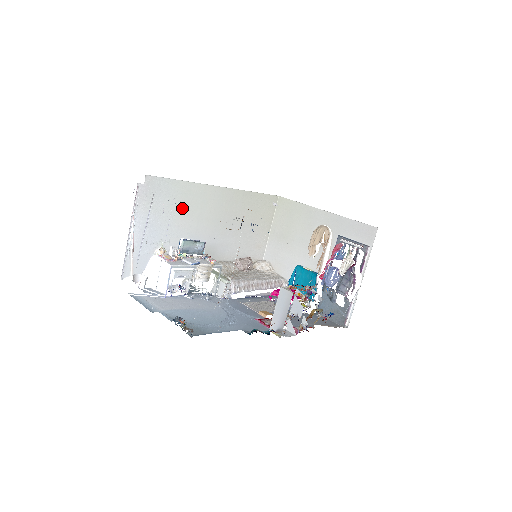
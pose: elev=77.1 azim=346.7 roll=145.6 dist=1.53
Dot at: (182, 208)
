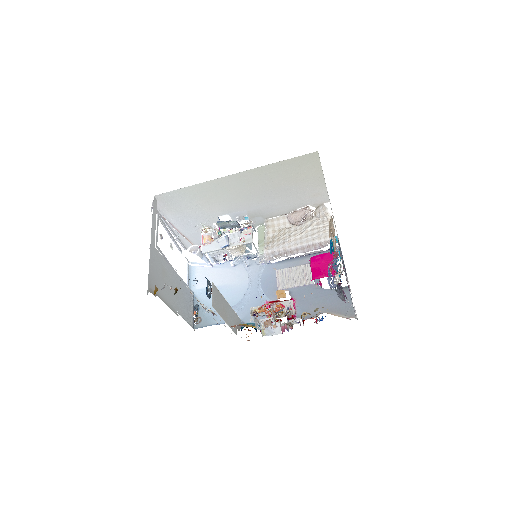
Dot at: (204, 201)
